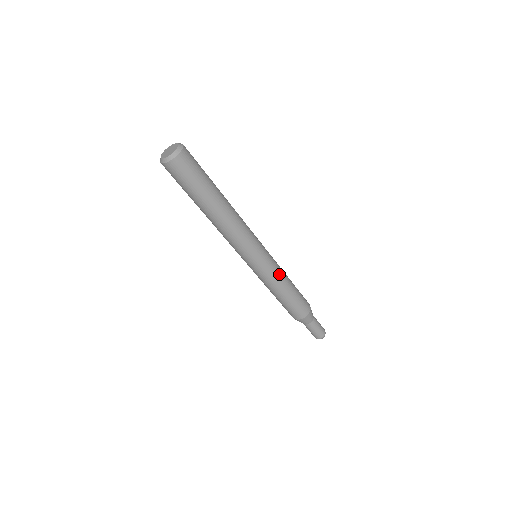
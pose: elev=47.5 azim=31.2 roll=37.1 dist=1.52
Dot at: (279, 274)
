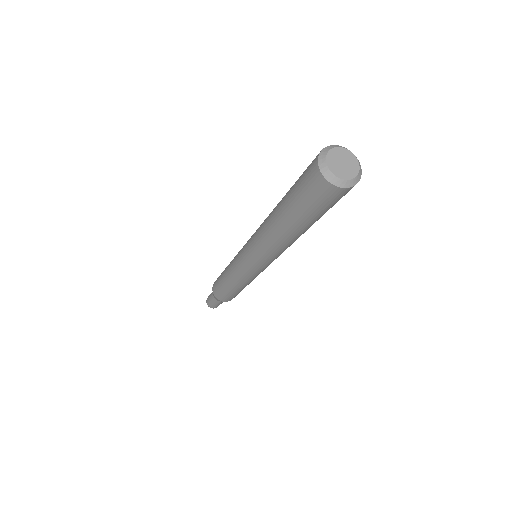
Dot at: (251, 280)
